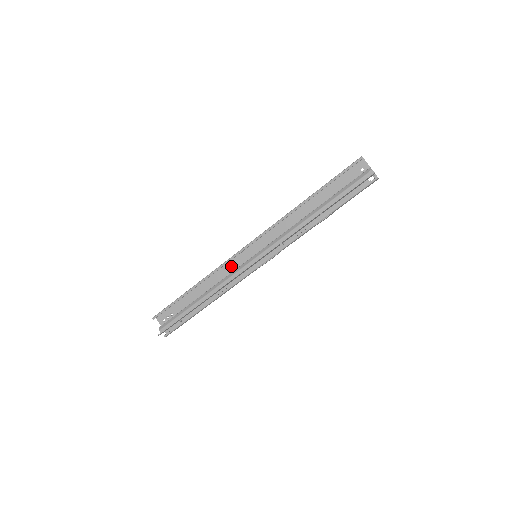
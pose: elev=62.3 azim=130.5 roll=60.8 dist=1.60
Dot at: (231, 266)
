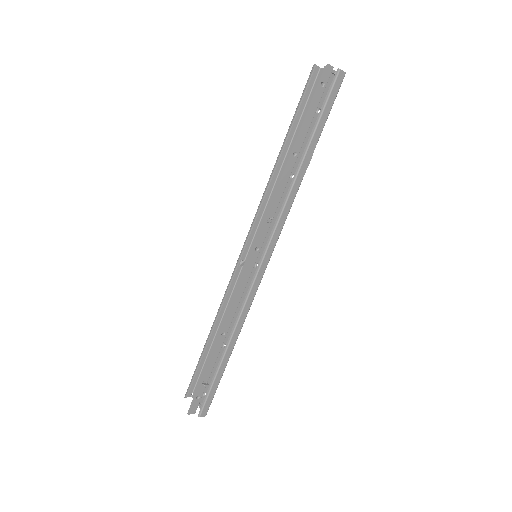
Dot at: occluded
